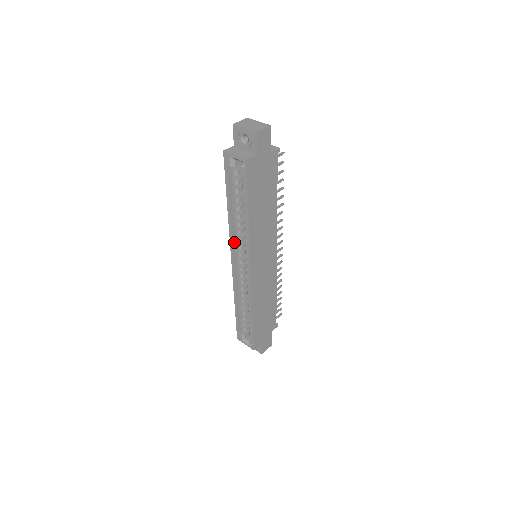
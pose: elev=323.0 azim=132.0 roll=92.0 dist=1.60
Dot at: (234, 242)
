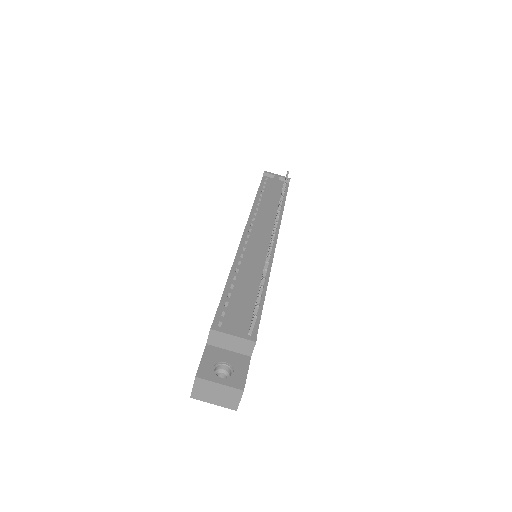
Dot at: occluded
